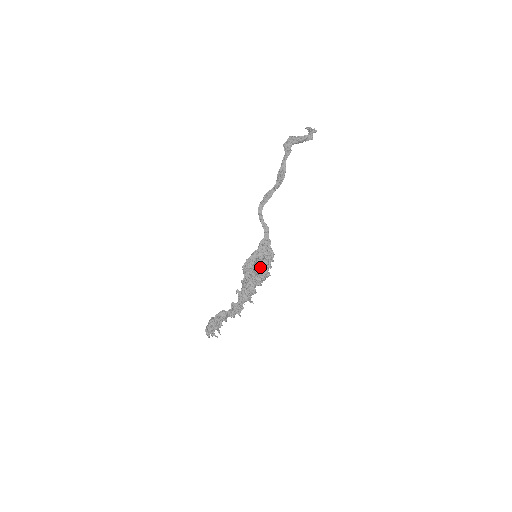
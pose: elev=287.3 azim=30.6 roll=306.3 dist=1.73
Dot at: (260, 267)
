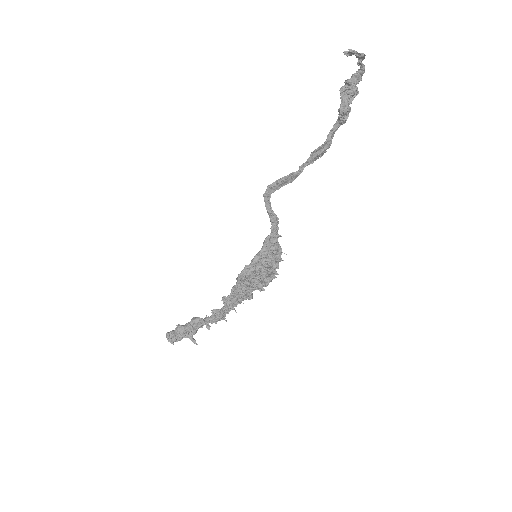
Dot at: (272, 278)
